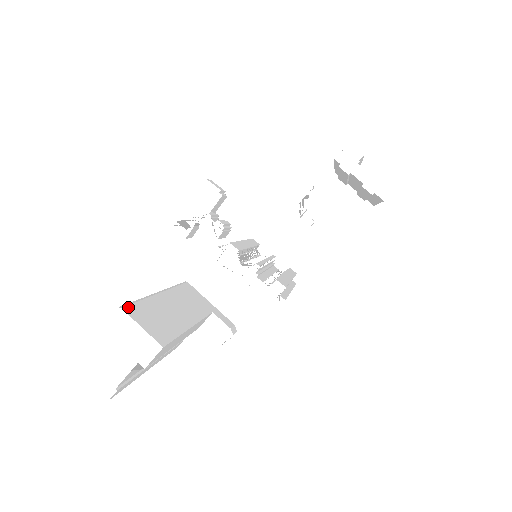
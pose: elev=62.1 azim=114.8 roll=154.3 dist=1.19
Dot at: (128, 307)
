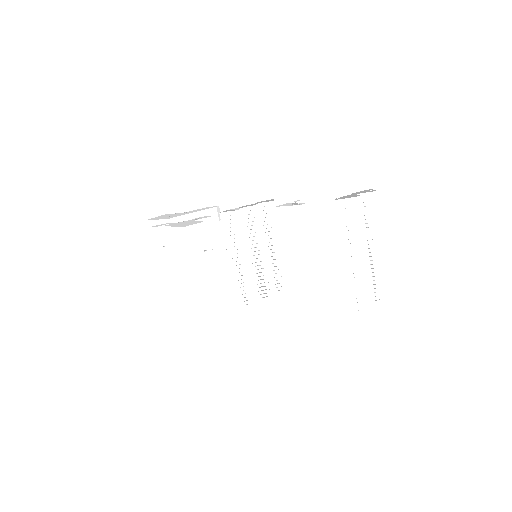
Dot at: (196, 338)
